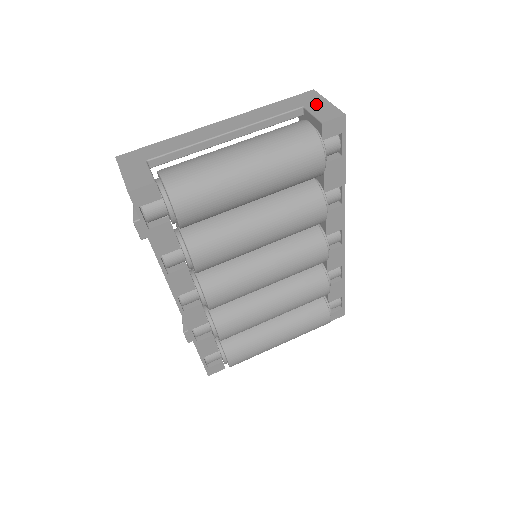
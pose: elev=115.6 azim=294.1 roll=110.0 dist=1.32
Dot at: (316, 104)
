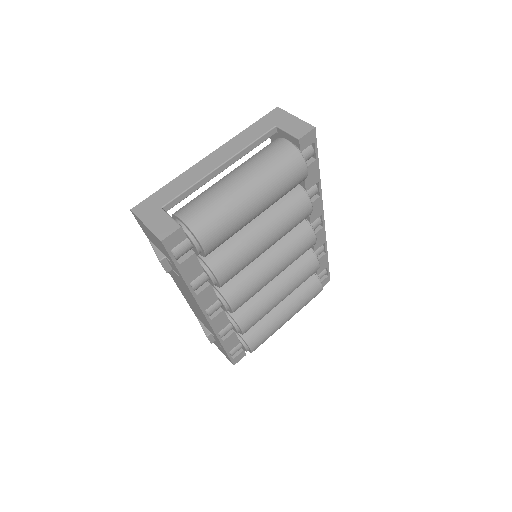
Dot at: (286, 121)
